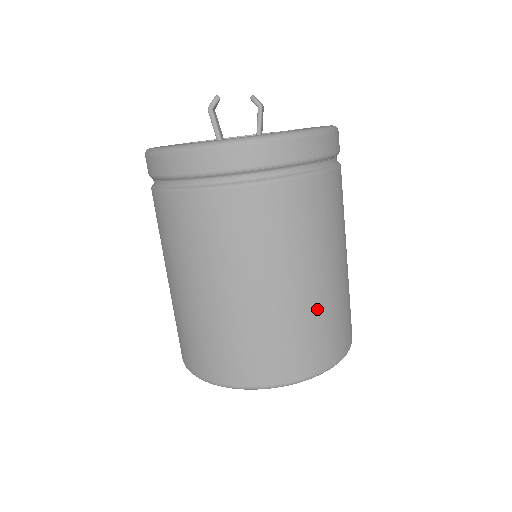
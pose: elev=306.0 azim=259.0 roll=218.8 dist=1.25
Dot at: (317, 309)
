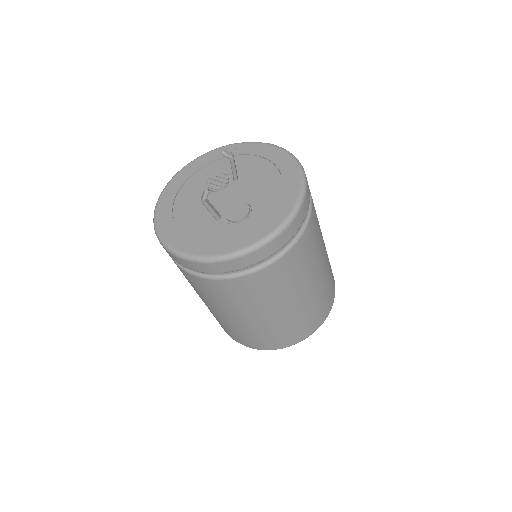
Dot at: (316, 298)
